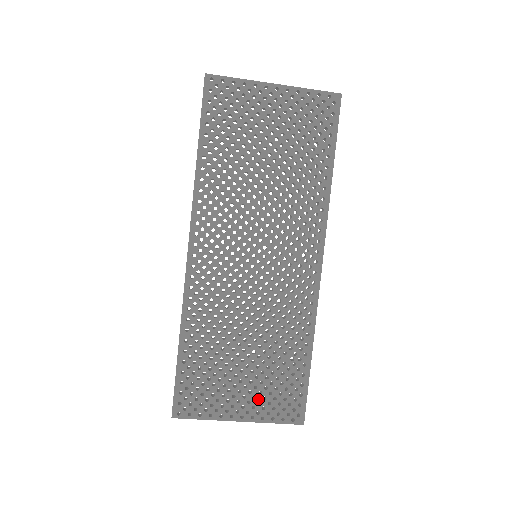
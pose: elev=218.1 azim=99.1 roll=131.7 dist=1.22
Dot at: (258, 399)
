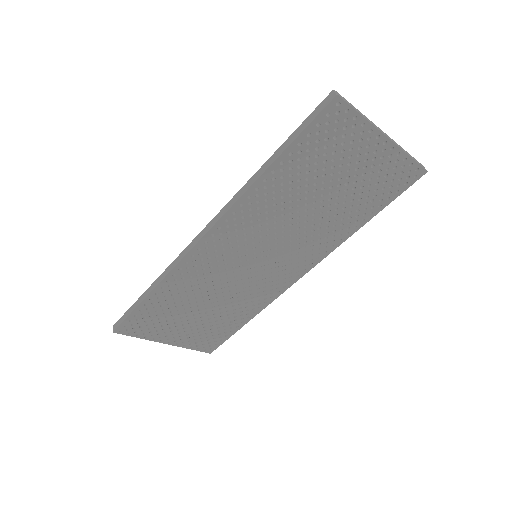
Dot at: (189, 336)
